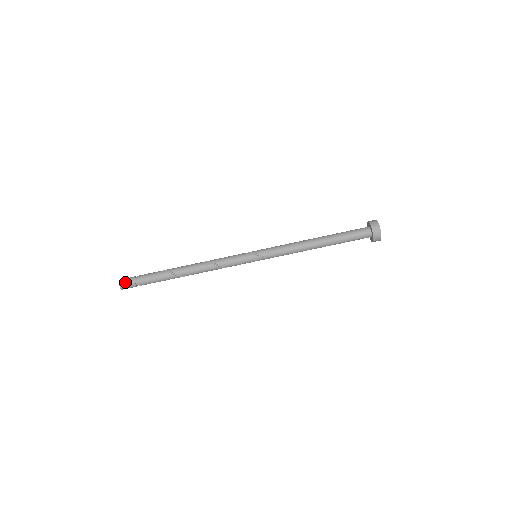
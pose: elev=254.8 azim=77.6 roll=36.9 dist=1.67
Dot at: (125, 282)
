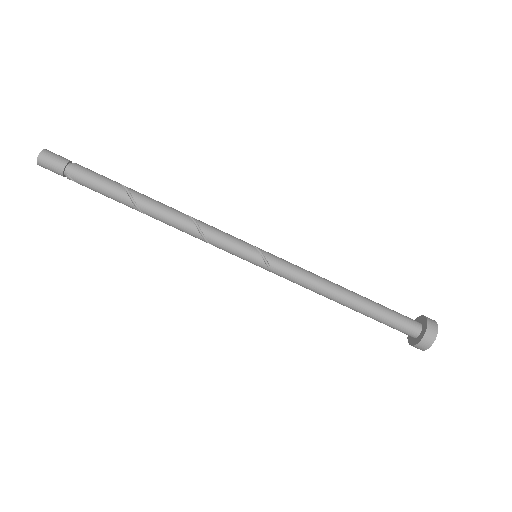
Dot at: (52, 155)
